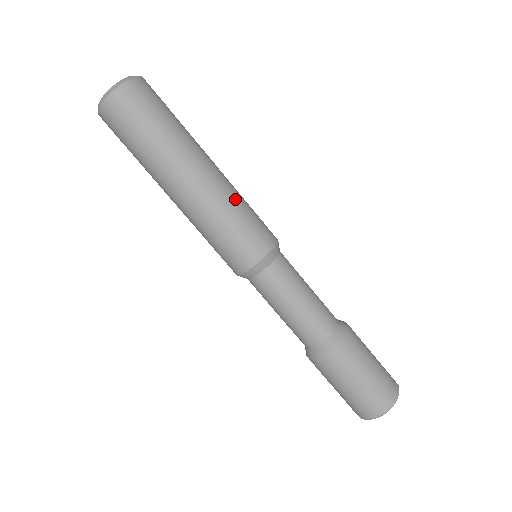
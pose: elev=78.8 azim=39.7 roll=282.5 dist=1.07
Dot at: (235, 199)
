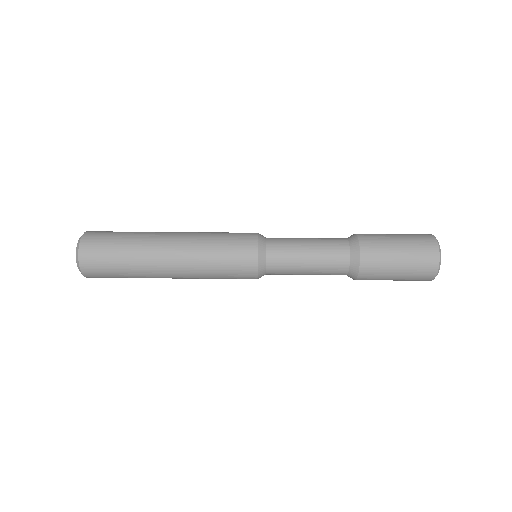
Dot at: occluded
